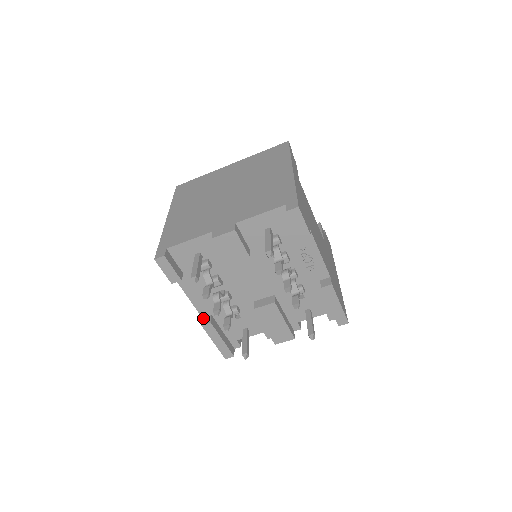
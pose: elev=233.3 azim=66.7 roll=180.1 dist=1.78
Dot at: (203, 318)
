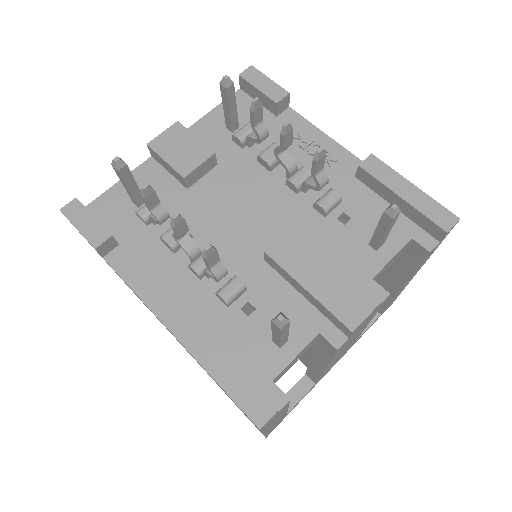
Dot at: occluded
